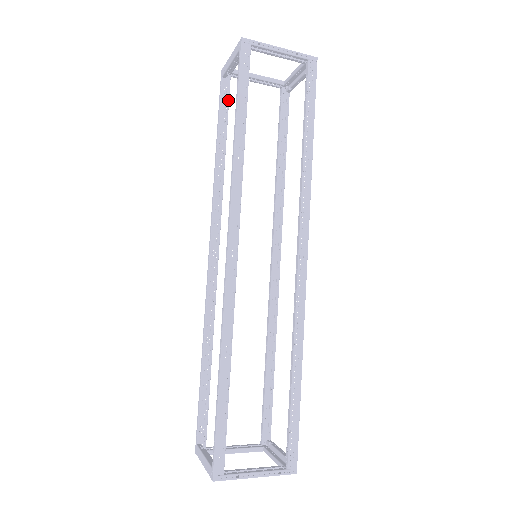
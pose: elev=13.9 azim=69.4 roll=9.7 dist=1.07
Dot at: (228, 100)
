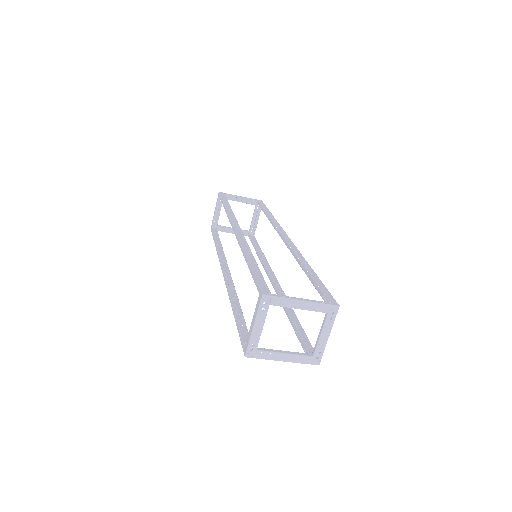
Dot at: occluded
